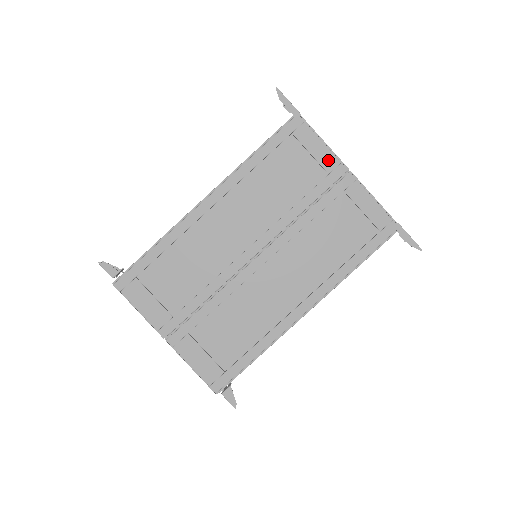
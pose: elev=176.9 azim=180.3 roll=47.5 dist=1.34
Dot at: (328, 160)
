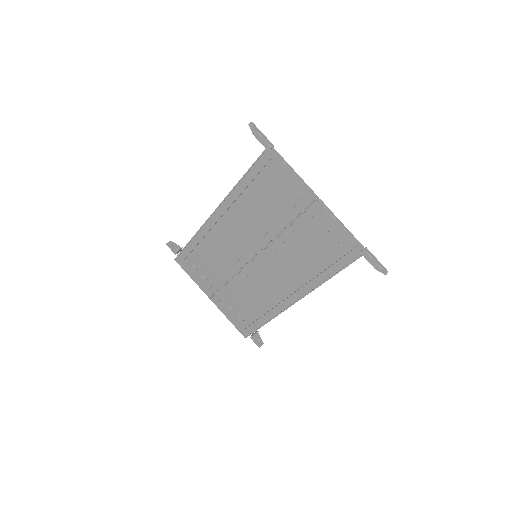
Dot at: (299, 188)
